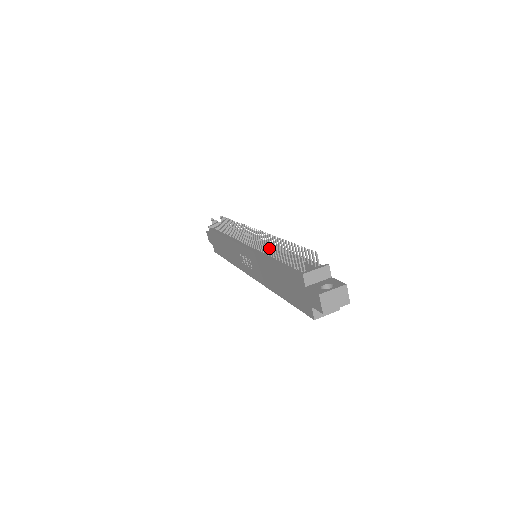
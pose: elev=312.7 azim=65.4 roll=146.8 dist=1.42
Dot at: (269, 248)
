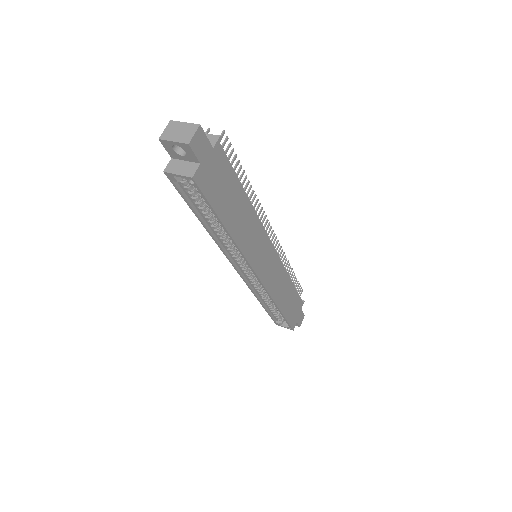
Dot at: occluded
